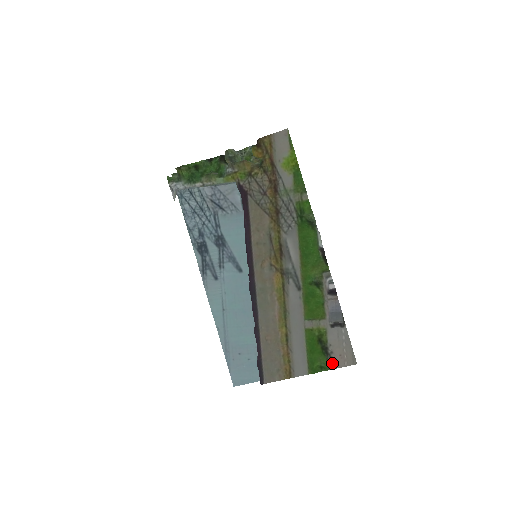
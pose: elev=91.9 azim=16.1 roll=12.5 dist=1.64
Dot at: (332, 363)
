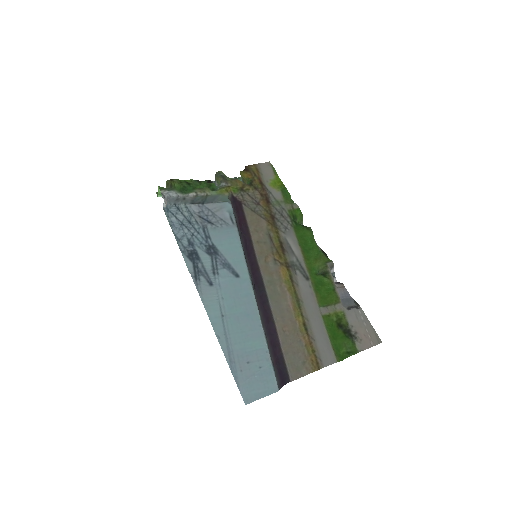
Dot at: (359, 343)
